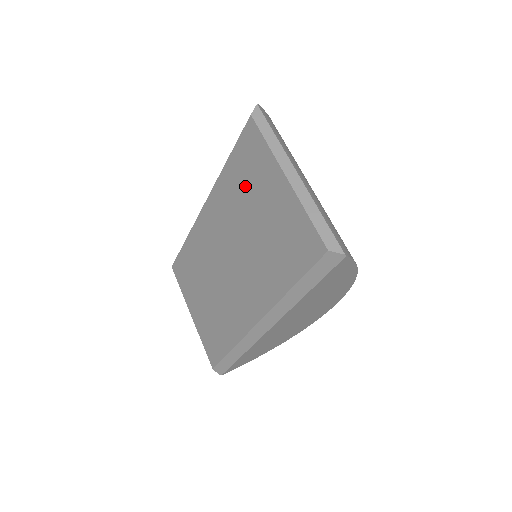
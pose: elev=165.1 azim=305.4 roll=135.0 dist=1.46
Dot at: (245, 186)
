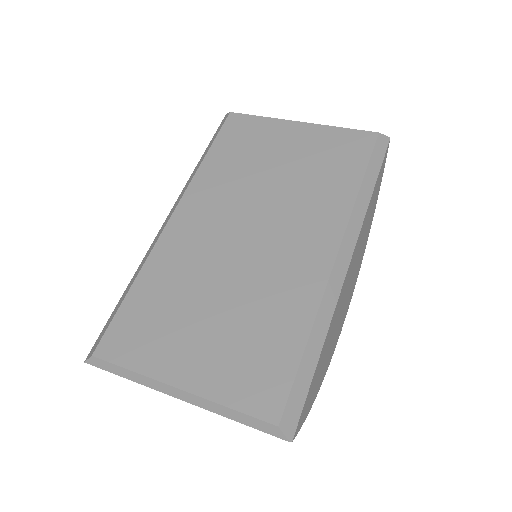
Dot at: (246, 156)
